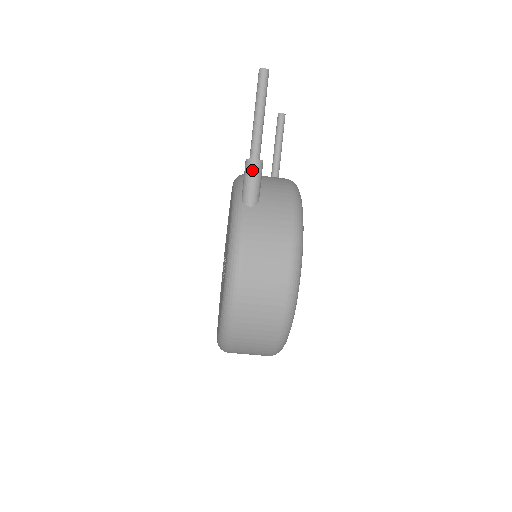
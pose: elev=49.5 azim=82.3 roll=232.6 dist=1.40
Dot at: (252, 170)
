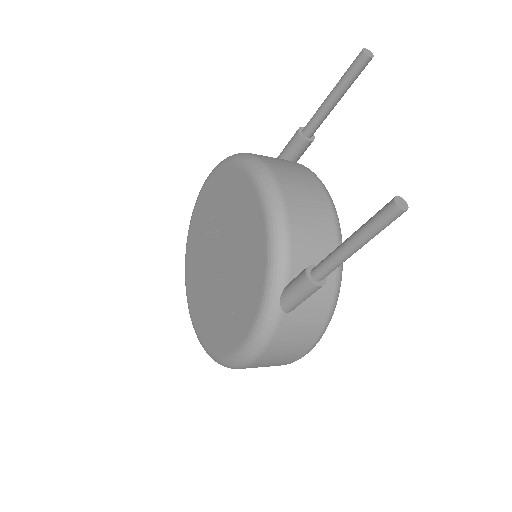
Dot at: (309, 293)
